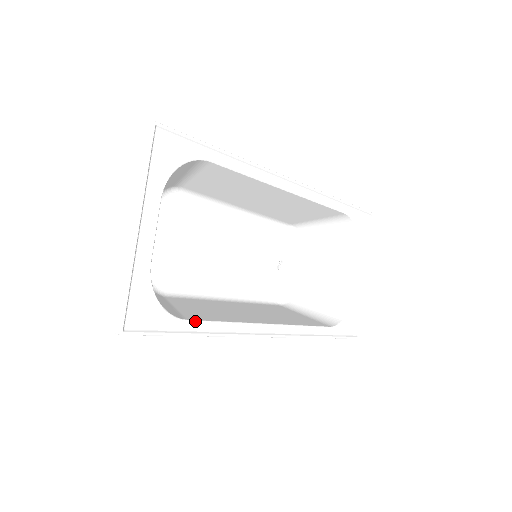
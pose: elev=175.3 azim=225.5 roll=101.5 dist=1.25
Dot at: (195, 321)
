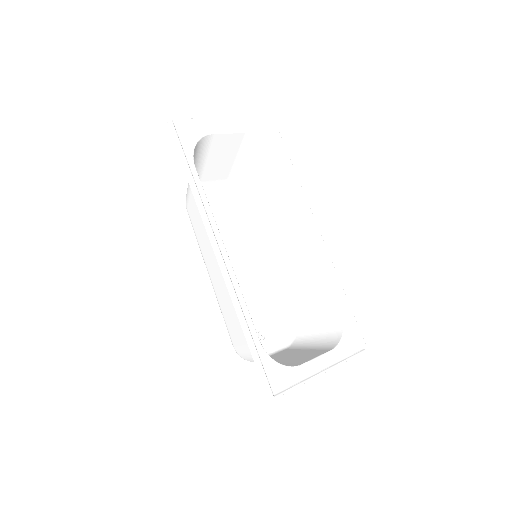
Dot at: occluded
